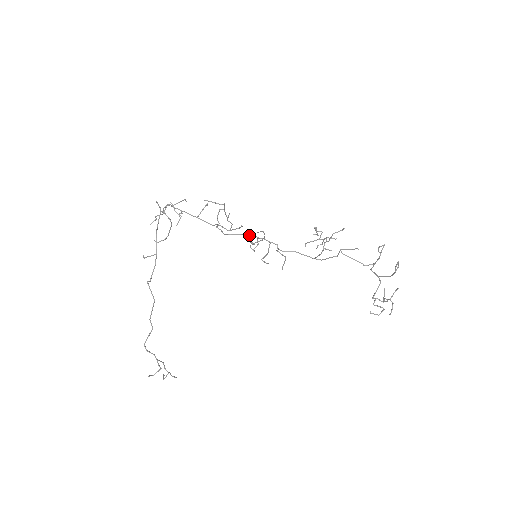
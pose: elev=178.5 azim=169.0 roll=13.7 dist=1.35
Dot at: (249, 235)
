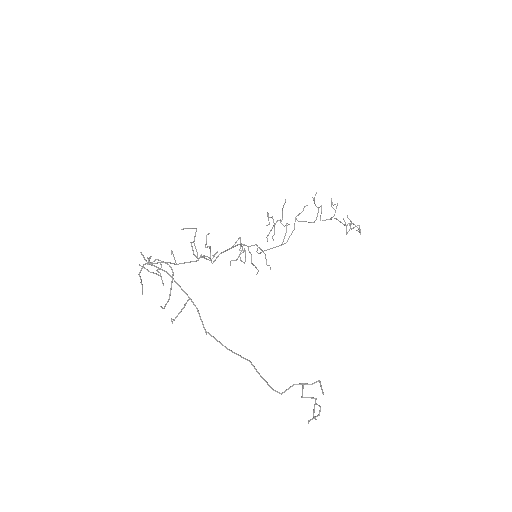
Dot at: (234, 246)
